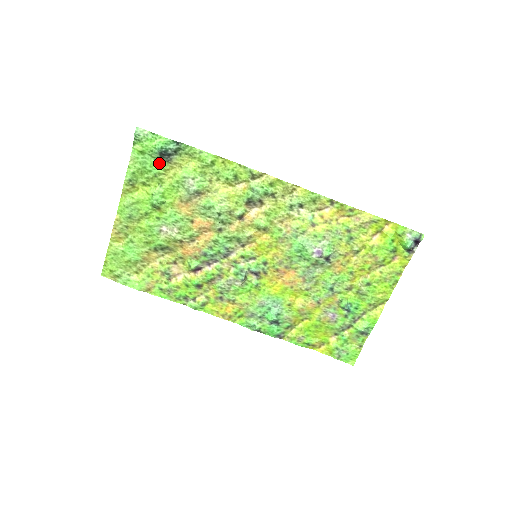
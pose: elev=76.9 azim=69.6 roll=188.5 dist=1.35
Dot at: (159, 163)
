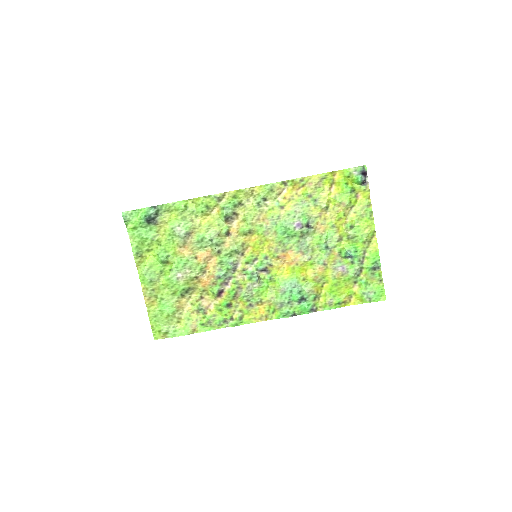
Dot at: (150, 229)
